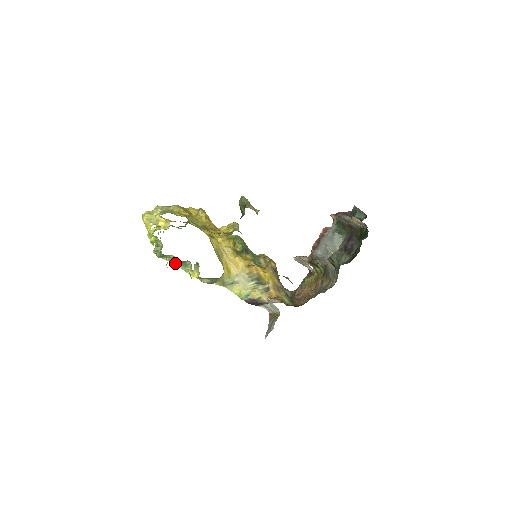
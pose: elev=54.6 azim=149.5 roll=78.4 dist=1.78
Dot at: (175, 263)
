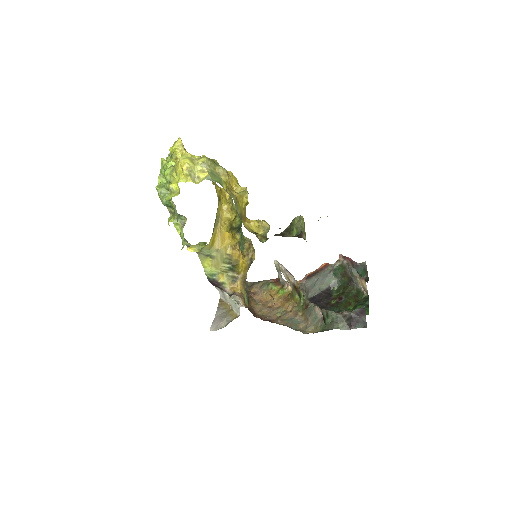
Dot at: (168, 208)
